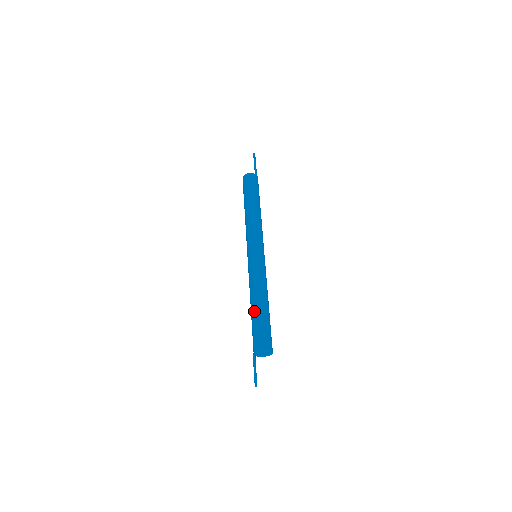
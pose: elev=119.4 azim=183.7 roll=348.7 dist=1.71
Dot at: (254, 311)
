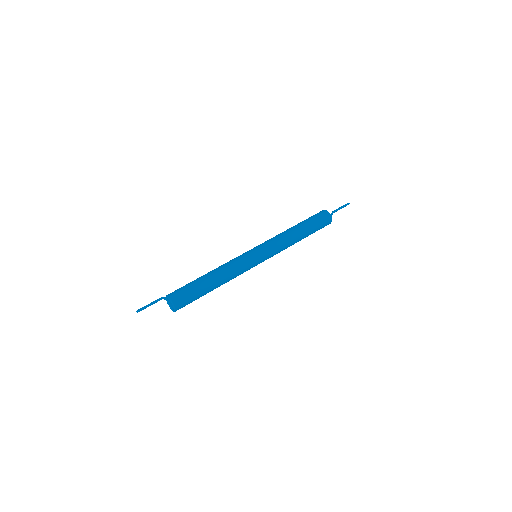
Dot at: (201, 276)
